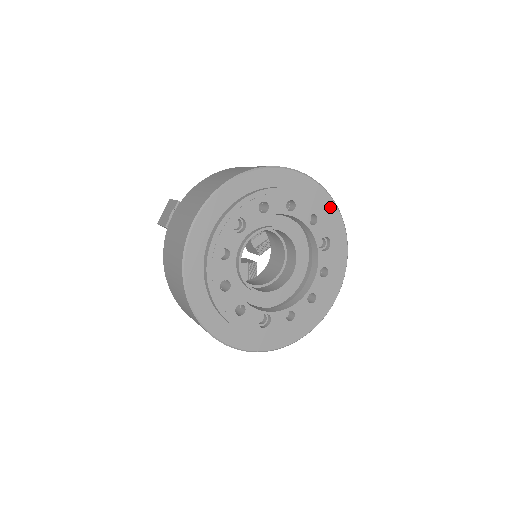
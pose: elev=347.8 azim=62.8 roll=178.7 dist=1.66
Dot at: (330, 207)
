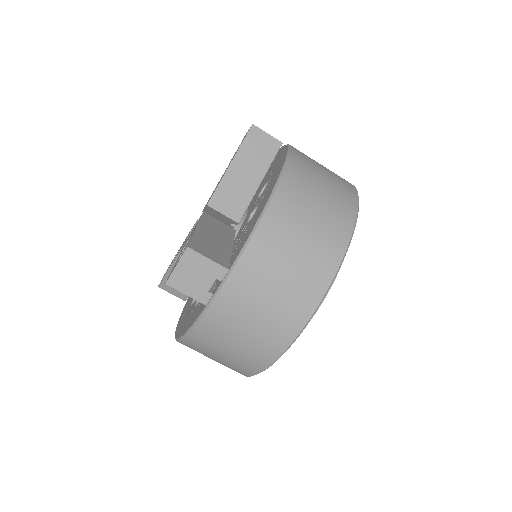
Dot at: occluded
